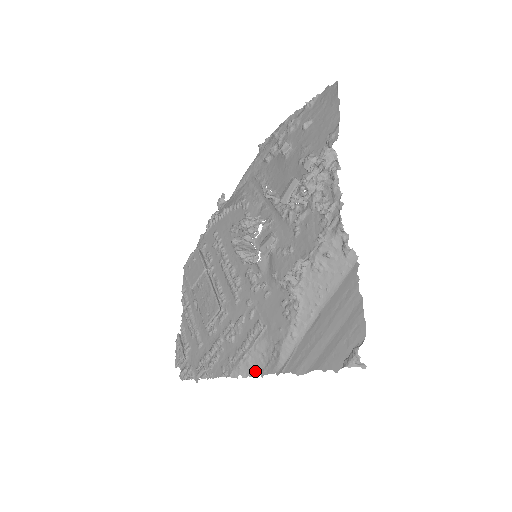
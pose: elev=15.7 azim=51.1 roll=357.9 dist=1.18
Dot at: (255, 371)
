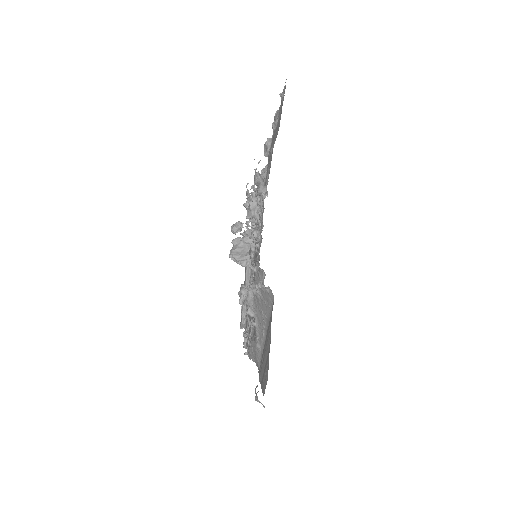
Dot at: (256, 360)
